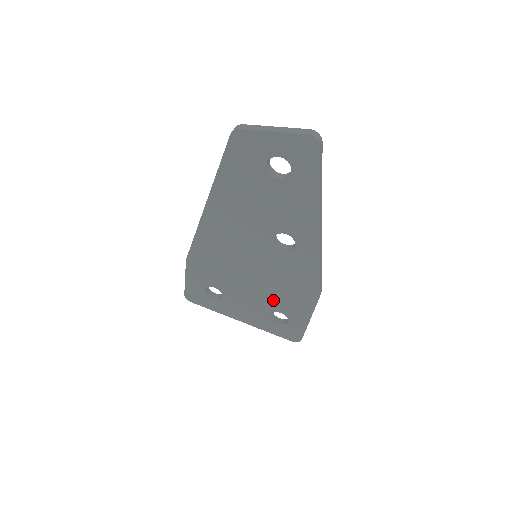
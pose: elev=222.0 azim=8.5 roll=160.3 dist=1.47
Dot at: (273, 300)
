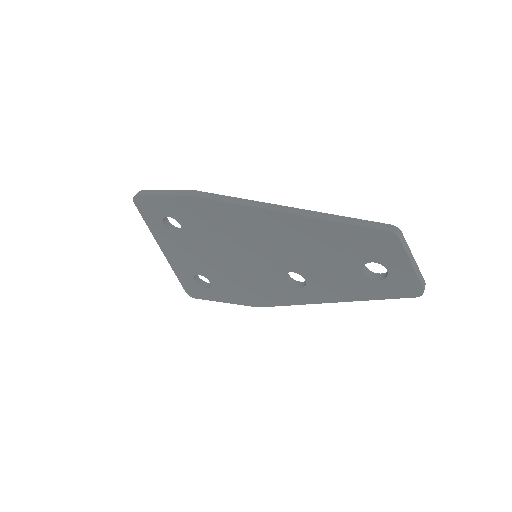
Dot at: (219, 276)
